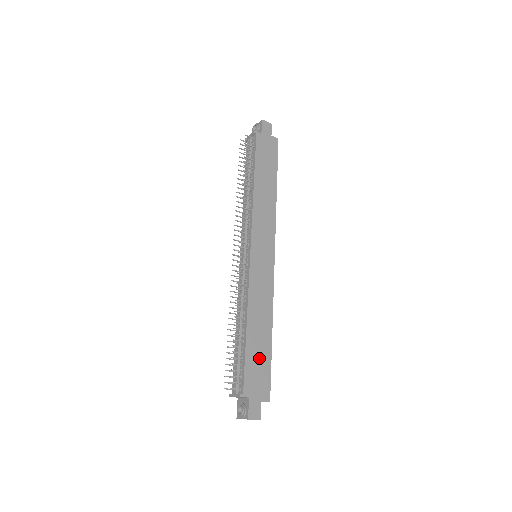
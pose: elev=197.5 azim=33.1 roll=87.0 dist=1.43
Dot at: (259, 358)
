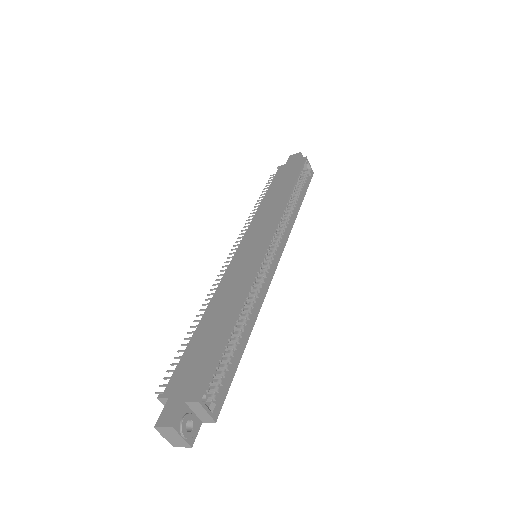
Dot at: (204, 348)
